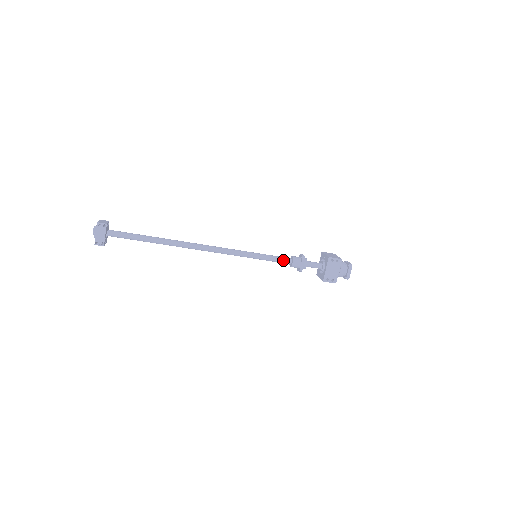
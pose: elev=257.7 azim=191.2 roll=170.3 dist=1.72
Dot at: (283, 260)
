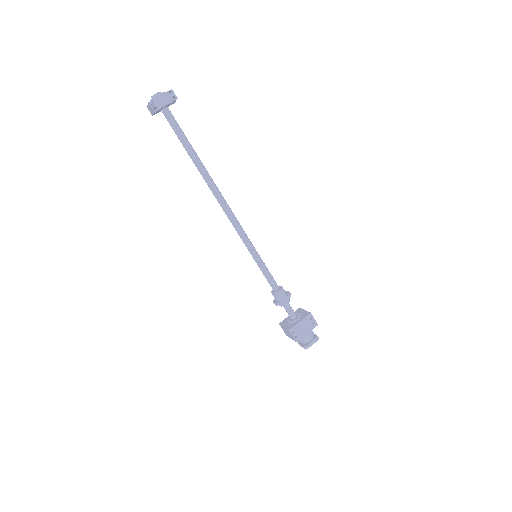
Dot at: (273, 281)
